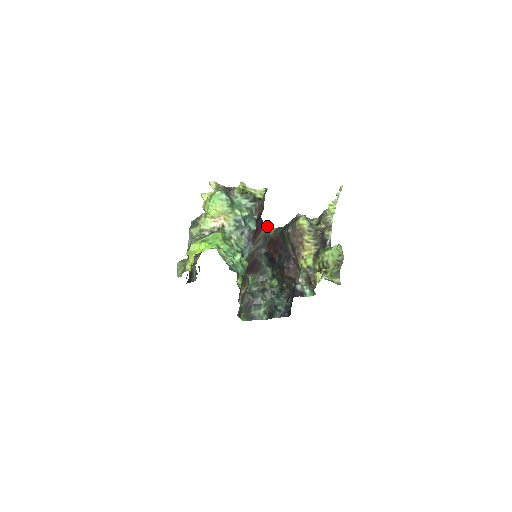
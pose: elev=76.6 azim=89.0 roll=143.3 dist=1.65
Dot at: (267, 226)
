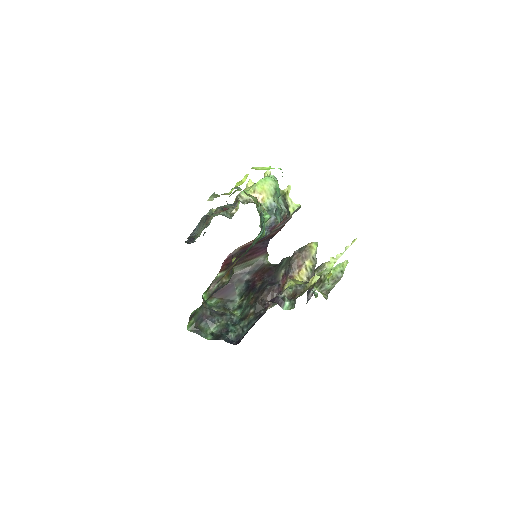
Dot at: (266, 255)
